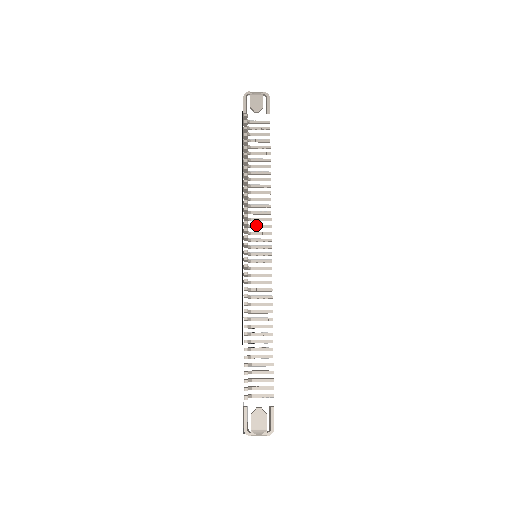
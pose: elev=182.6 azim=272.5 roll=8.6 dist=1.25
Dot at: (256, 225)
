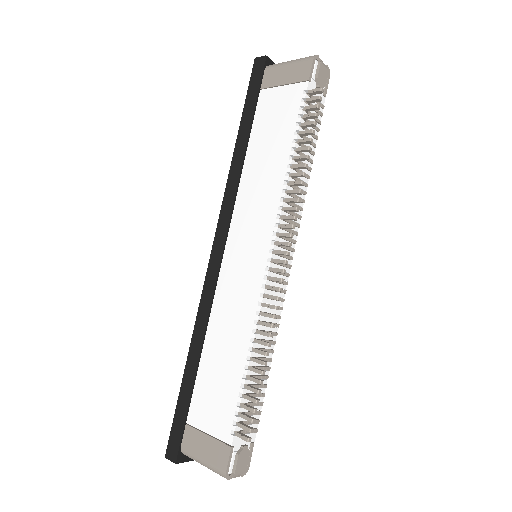
Dot at: occluded
